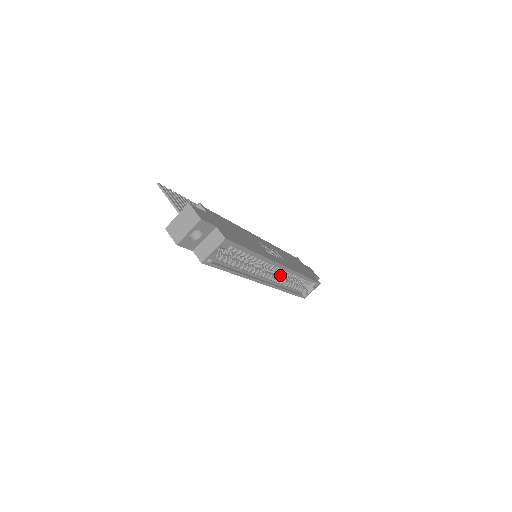
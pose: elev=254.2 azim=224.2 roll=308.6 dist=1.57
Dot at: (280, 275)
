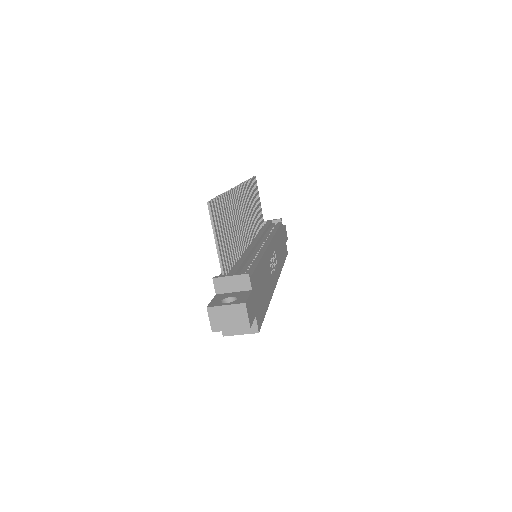
Dot at: occluded
